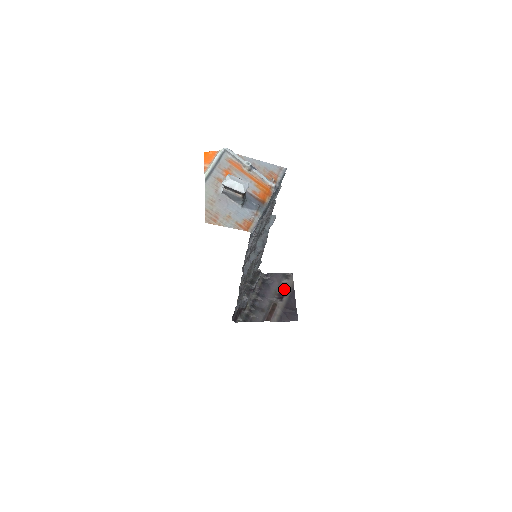
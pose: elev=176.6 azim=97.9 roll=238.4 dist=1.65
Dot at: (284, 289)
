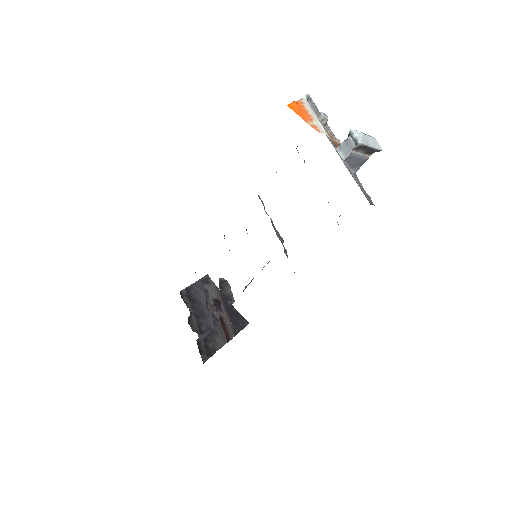
Dot at: (214, 296)
